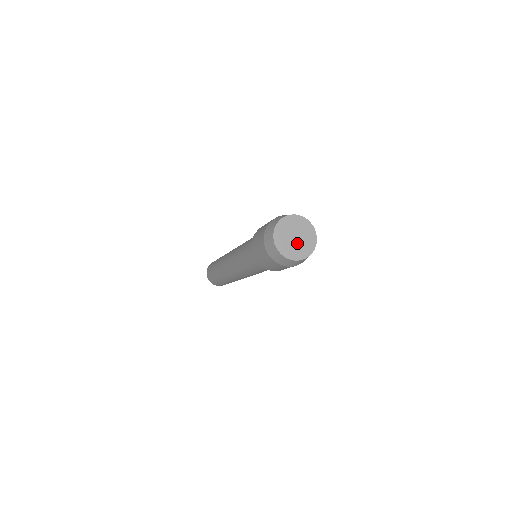
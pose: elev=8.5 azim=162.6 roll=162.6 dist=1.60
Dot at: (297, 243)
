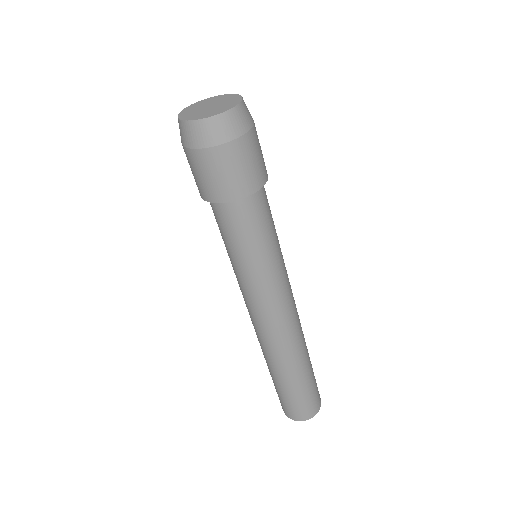
Dot at: (212, 109)
